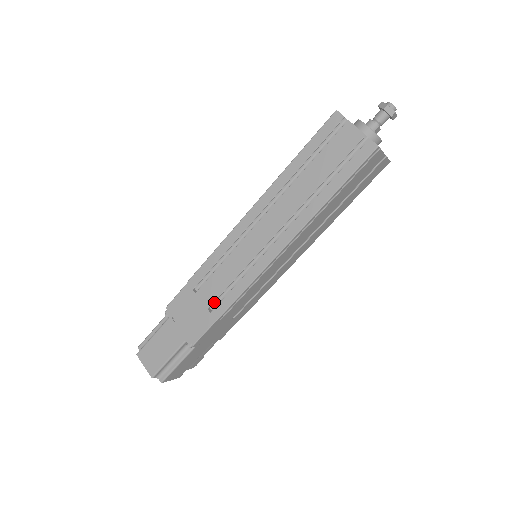
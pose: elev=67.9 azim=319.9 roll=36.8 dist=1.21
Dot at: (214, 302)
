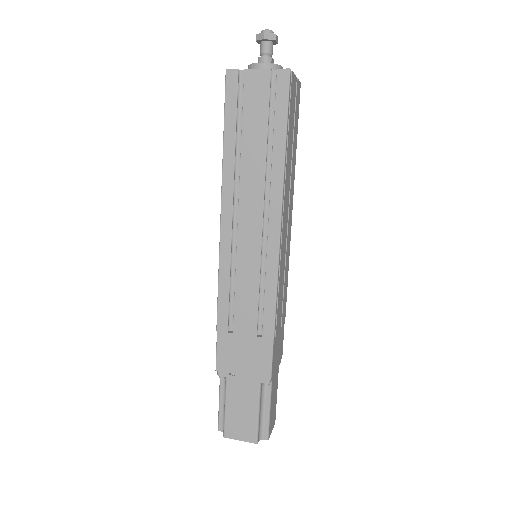
Dot at: (256, 326)
